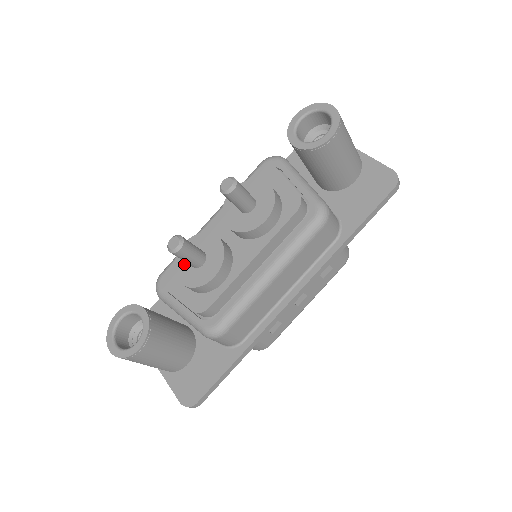
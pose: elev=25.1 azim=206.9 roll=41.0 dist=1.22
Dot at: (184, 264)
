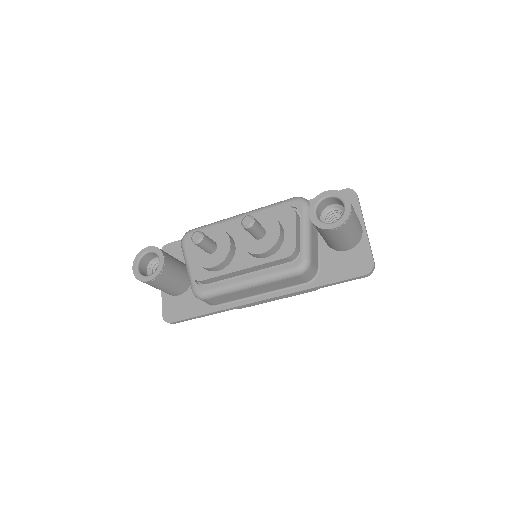
Dot at: occluded
